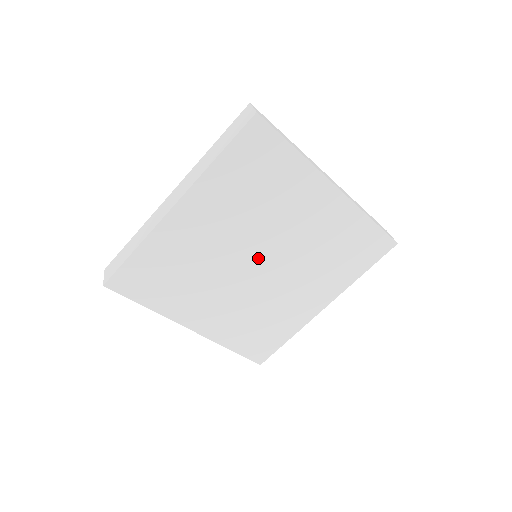
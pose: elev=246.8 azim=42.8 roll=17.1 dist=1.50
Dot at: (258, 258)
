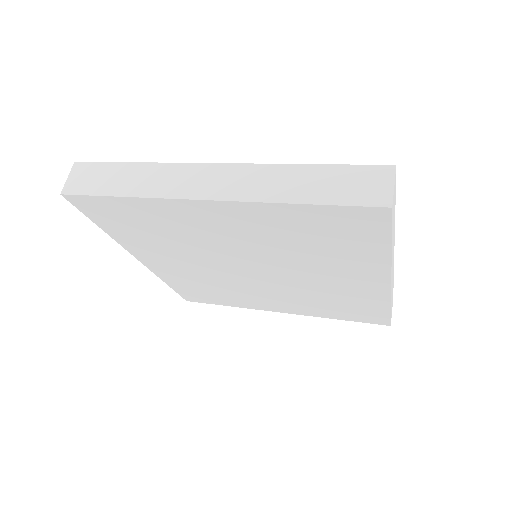
Dot at: (245, 268)
